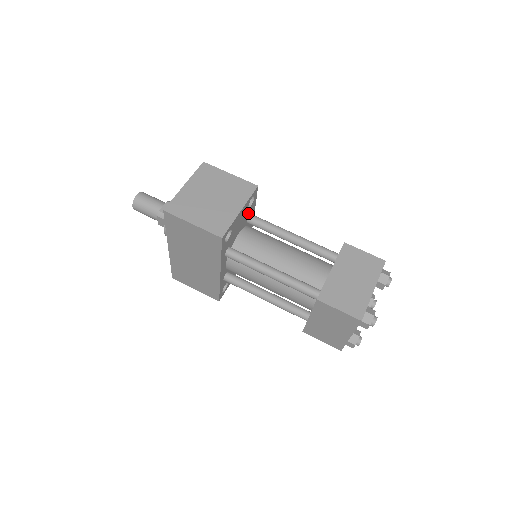
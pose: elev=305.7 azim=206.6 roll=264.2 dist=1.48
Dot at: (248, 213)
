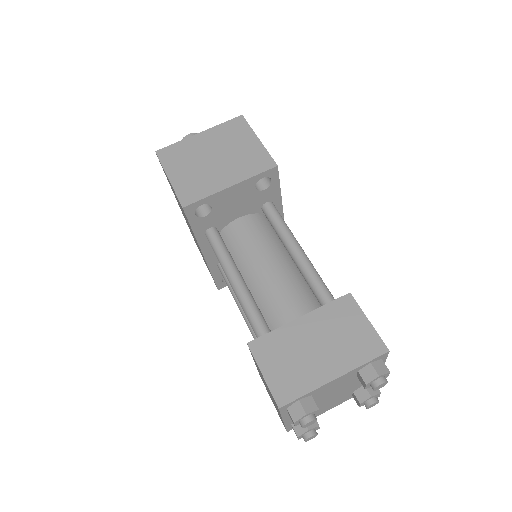
Dot at: (260, 197)
